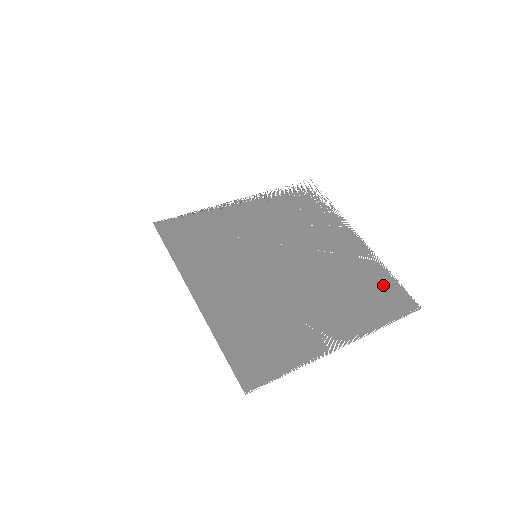
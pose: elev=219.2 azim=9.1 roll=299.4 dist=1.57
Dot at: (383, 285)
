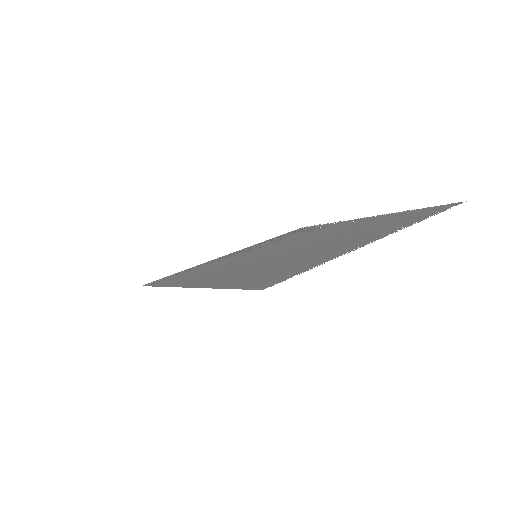
Dot at: (410, 213)
